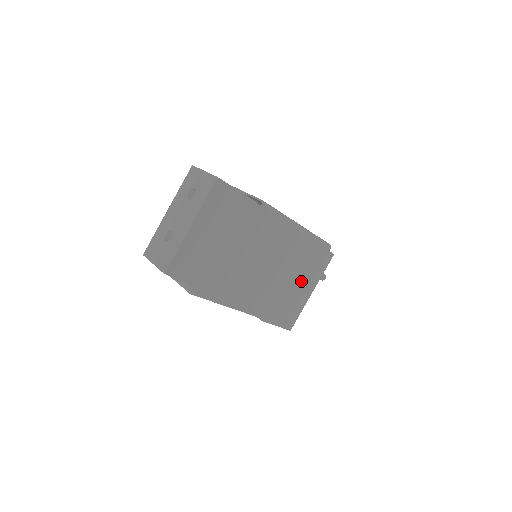
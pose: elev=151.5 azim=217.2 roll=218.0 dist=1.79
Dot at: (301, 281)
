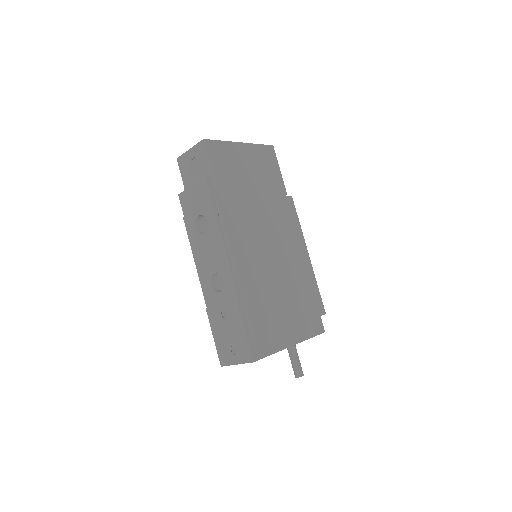
Dot at: (290, 308)
